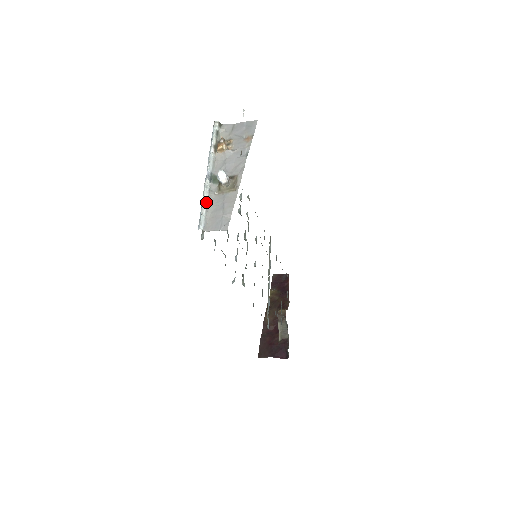
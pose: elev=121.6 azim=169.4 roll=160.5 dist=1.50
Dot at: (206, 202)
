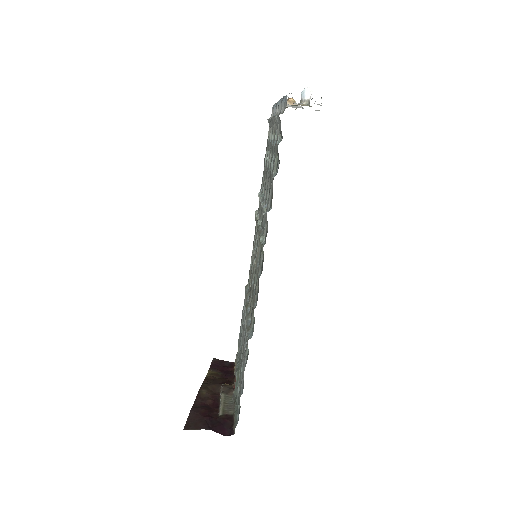
Dot at: occluded
